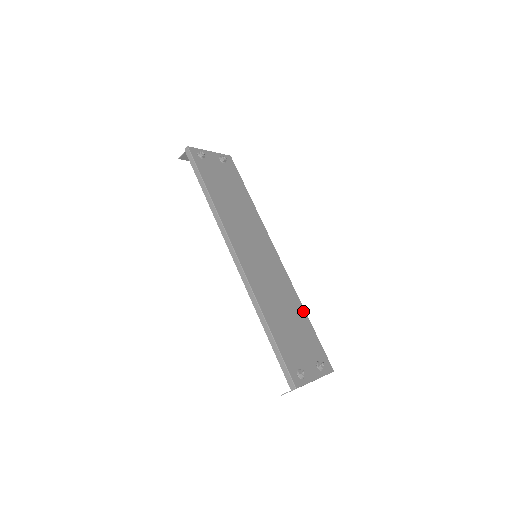
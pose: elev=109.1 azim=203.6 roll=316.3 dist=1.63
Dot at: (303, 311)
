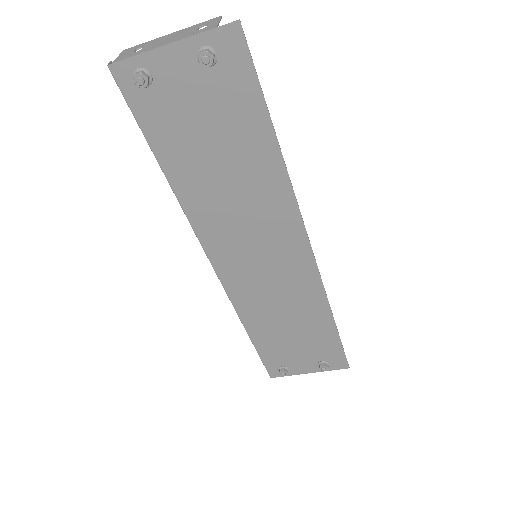
Dot at: (328, 316)
